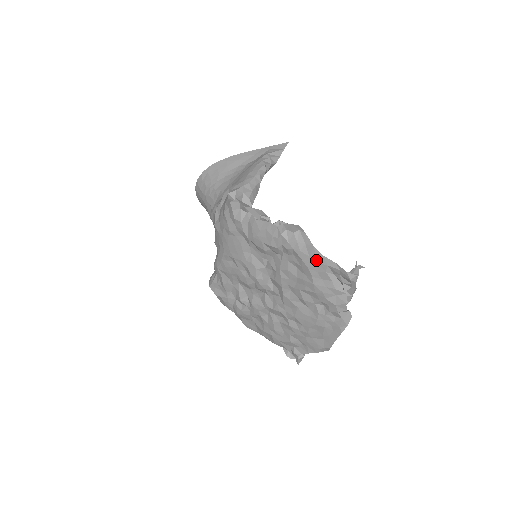
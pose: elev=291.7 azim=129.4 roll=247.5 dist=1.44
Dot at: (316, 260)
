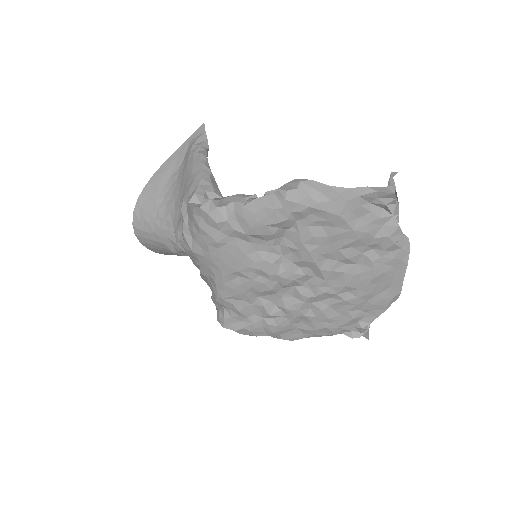
Dot at: (343, 199)
